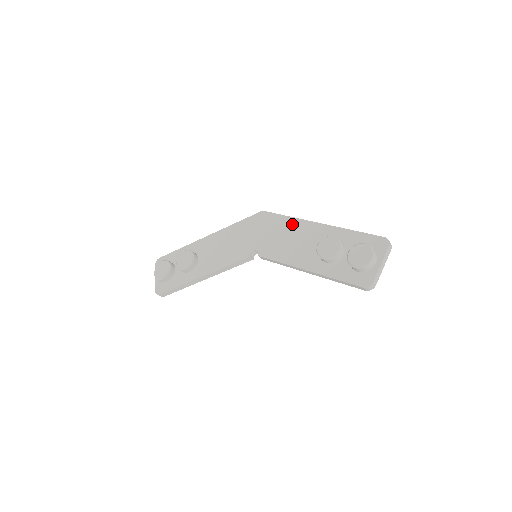
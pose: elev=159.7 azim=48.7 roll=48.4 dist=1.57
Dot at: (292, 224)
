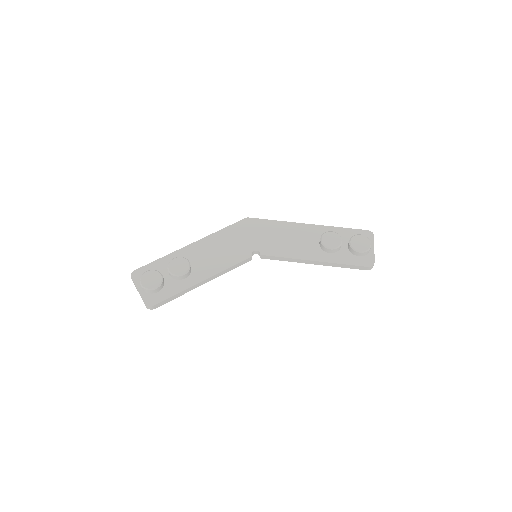
Dot at: (283, 226)
